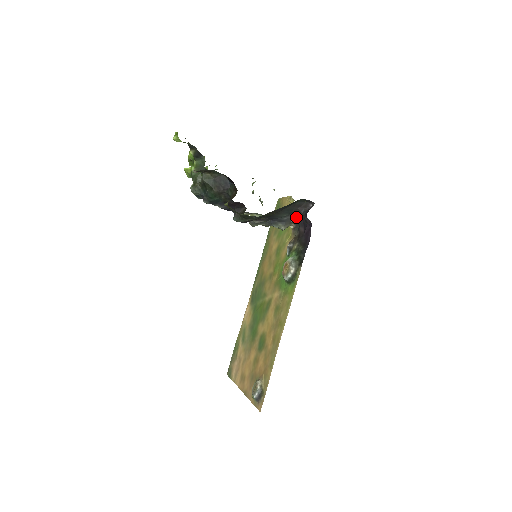
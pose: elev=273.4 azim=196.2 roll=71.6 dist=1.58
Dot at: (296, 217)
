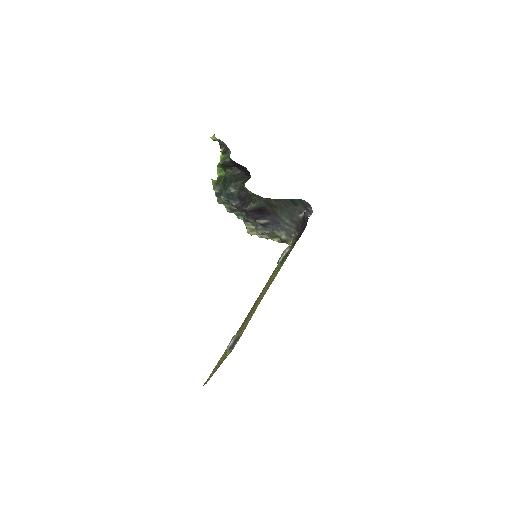
Dot at: (296, 228)
